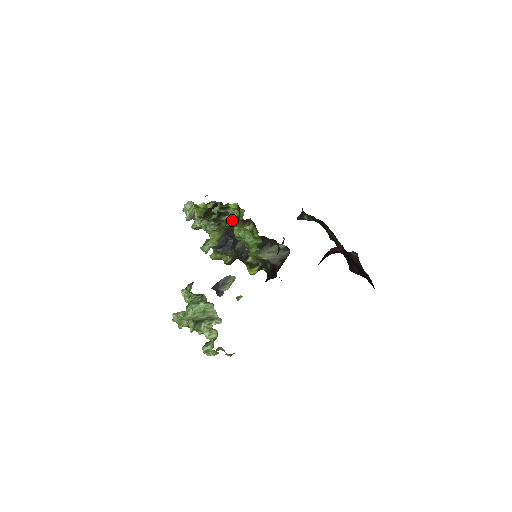
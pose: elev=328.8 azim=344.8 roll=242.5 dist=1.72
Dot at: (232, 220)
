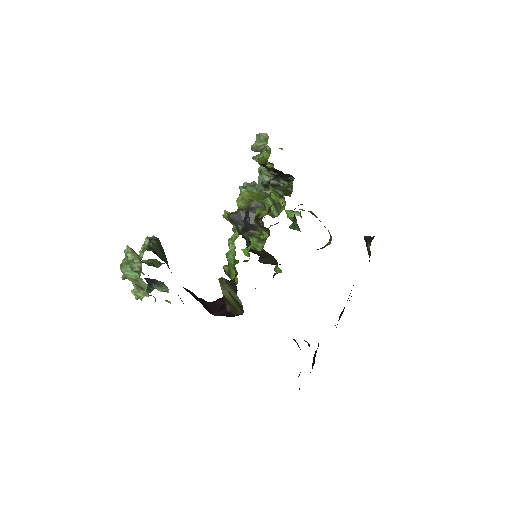
Dot at: (258, 211)
